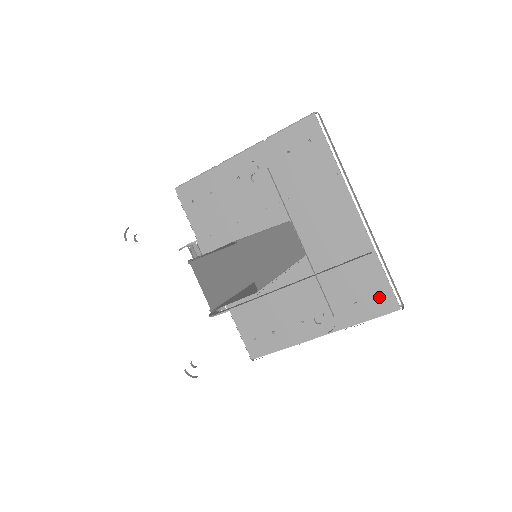
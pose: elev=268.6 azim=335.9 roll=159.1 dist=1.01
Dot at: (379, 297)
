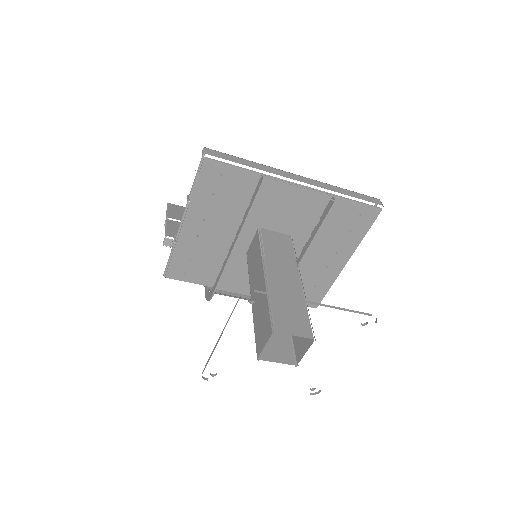
Dot at: (362, 215)
